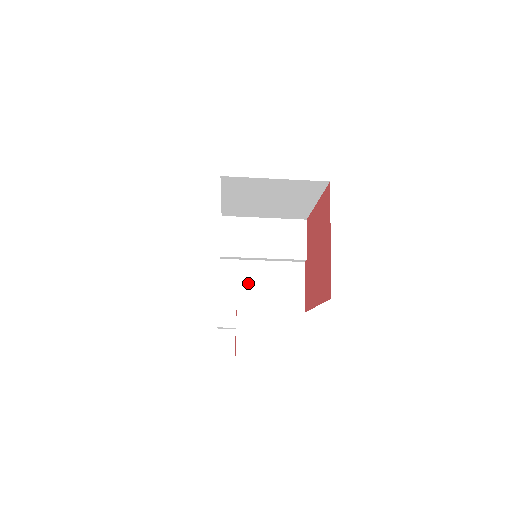
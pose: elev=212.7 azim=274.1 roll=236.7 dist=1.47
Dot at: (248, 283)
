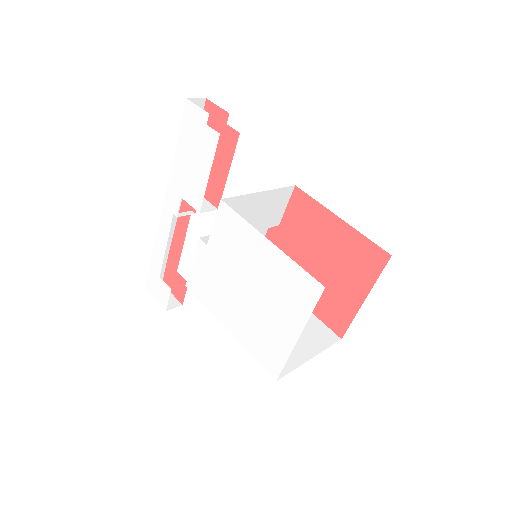
Dot at: occluded
